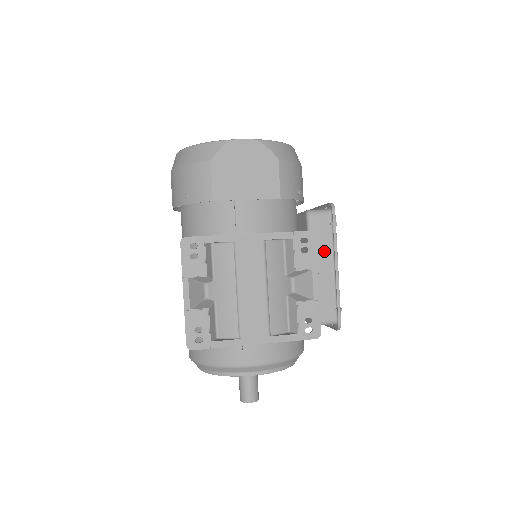
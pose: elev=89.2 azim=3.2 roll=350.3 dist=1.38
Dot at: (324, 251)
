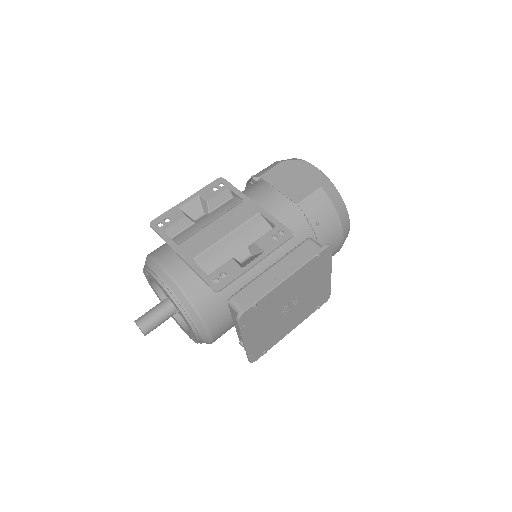
Dot at: (291, 265)
